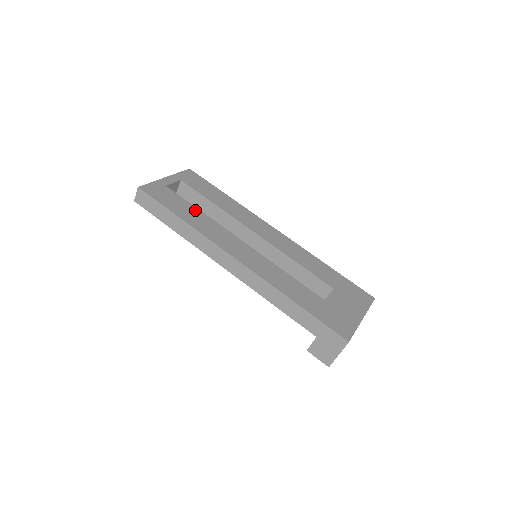
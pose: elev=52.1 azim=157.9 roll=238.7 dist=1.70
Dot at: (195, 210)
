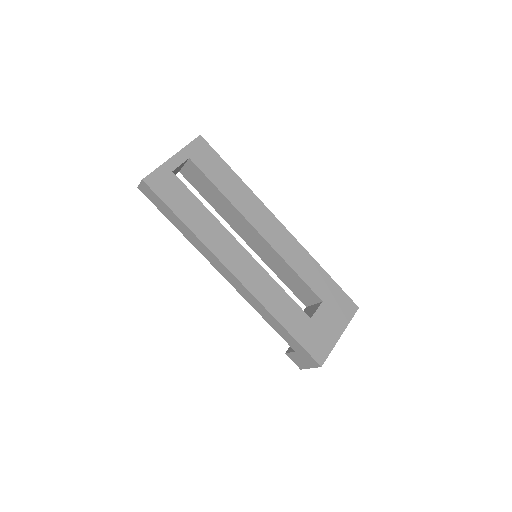
Dot at: (201, 208)
